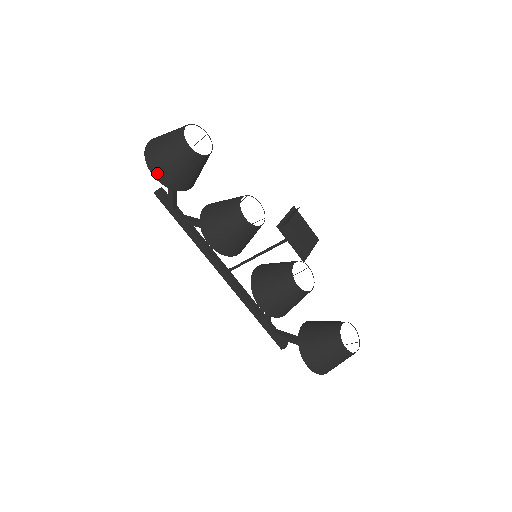
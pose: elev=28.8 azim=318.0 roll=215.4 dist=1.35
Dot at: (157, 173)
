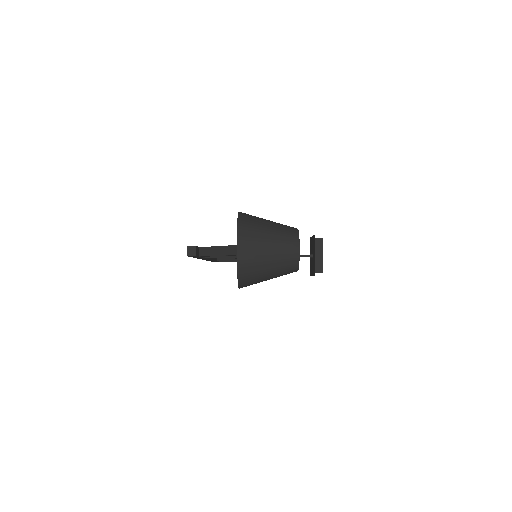
Dot at: occluded
